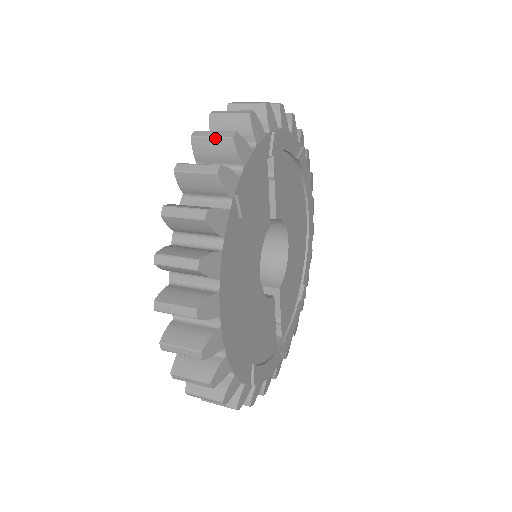
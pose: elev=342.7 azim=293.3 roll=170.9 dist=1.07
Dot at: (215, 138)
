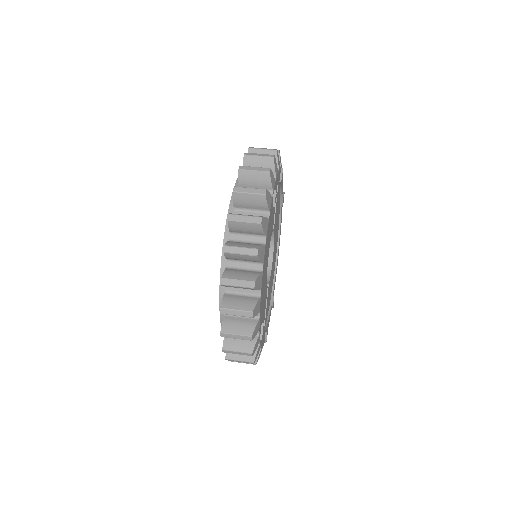
Dot at: (261, 157)
